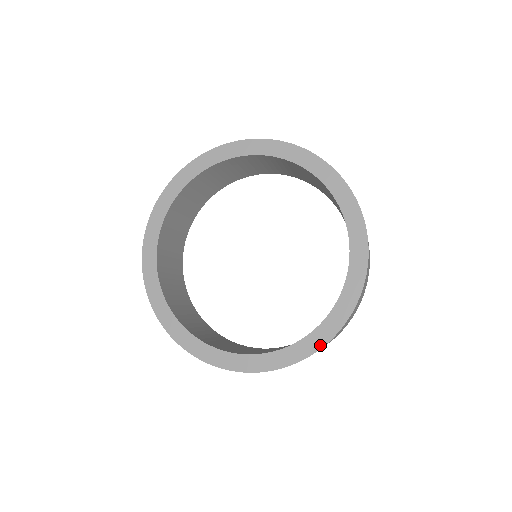
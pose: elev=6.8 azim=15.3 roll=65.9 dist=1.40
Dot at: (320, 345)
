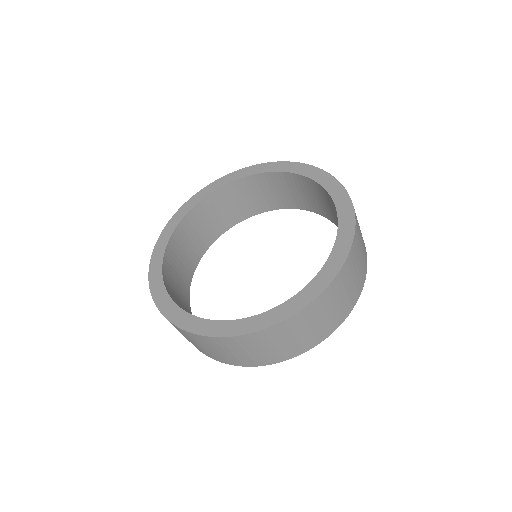
Dot at: (232, 333)
